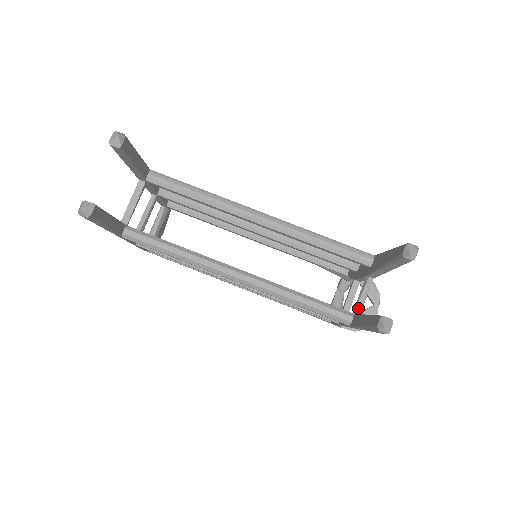
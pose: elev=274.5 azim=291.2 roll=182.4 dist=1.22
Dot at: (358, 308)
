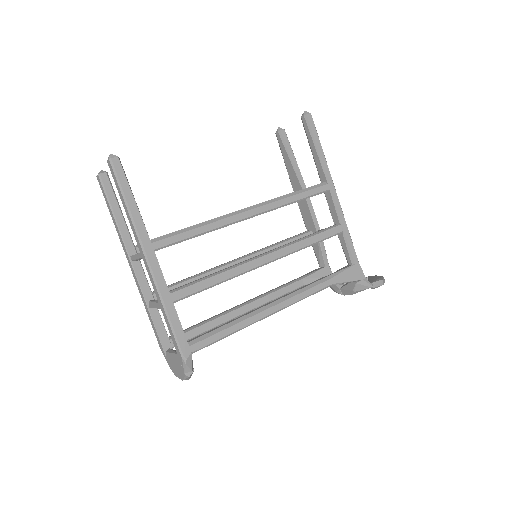
Dot at: occluded
